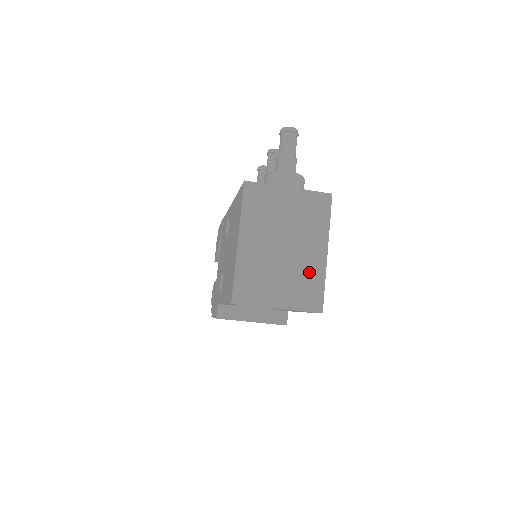
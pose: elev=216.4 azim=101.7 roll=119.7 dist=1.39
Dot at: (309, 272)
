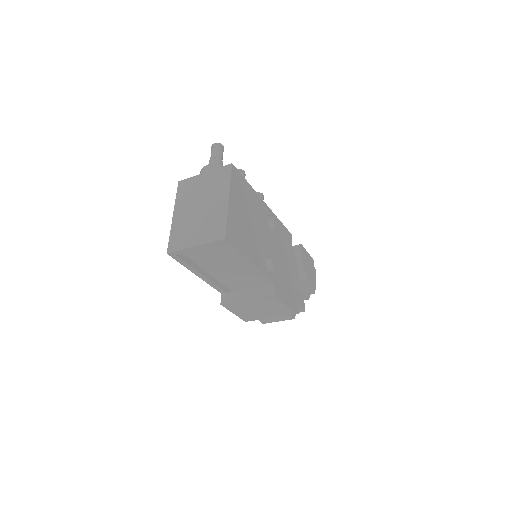
Dot at: (216, 216)
